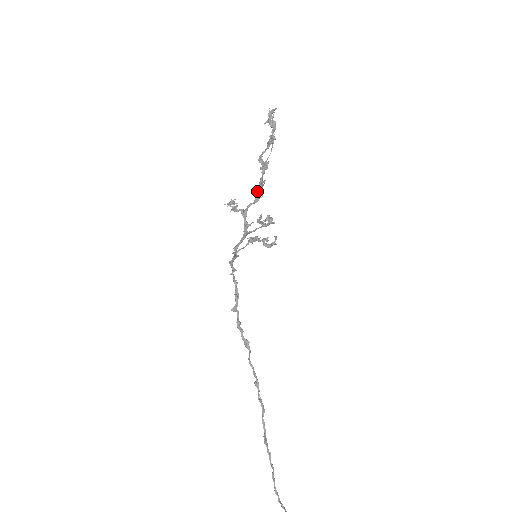
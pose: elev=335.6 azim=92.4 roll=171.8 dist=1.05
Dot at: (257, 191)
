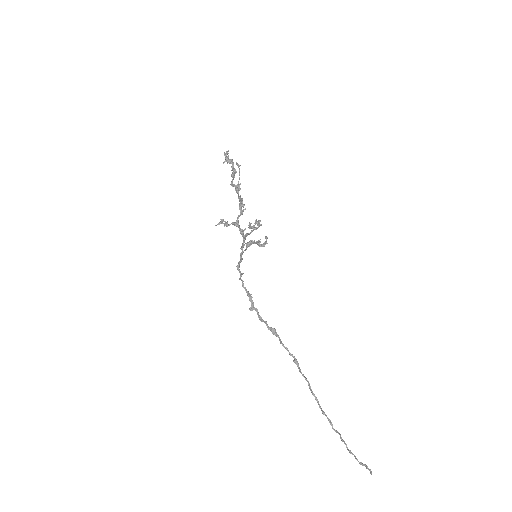
Dot at: (240, 205)
